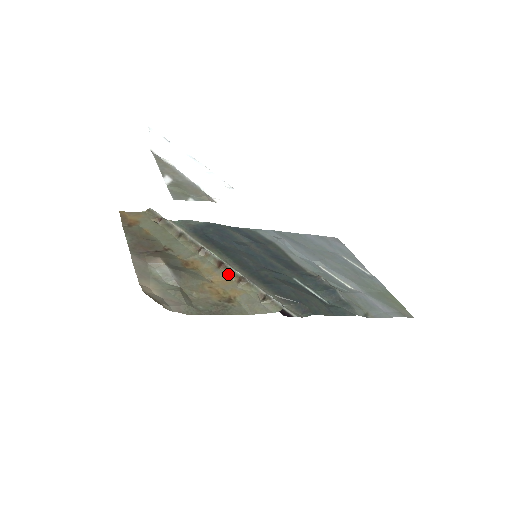
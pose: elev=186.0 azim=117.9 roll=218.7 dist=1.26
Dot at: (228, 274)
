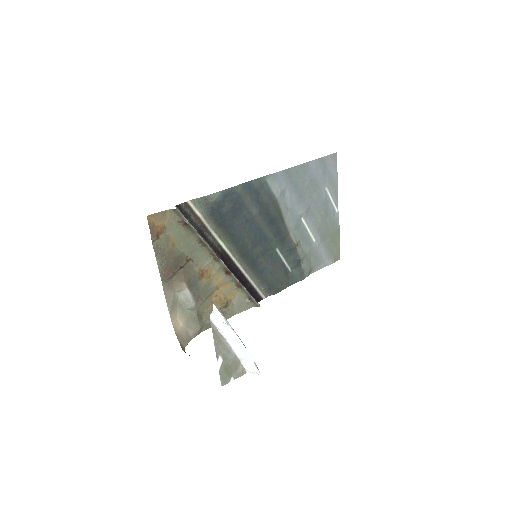
Dot at: (231, 280)
